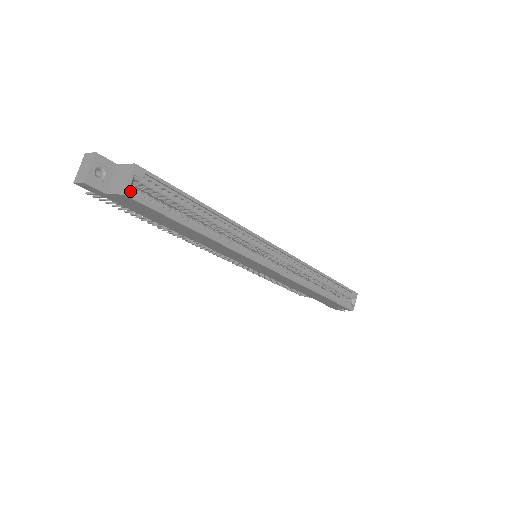
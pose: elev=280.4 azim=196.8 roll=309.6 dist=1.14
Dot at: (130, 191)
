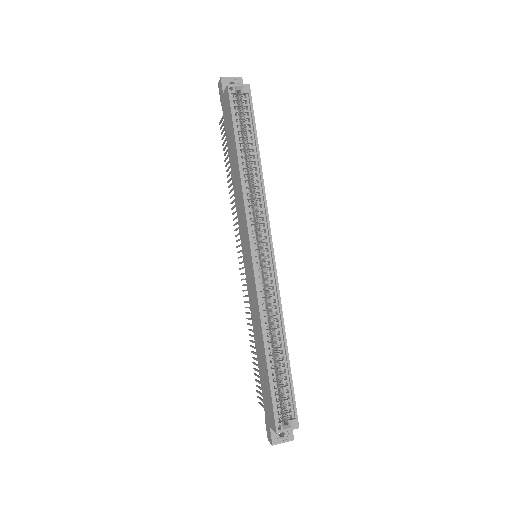
Dot at: (232, 91)
